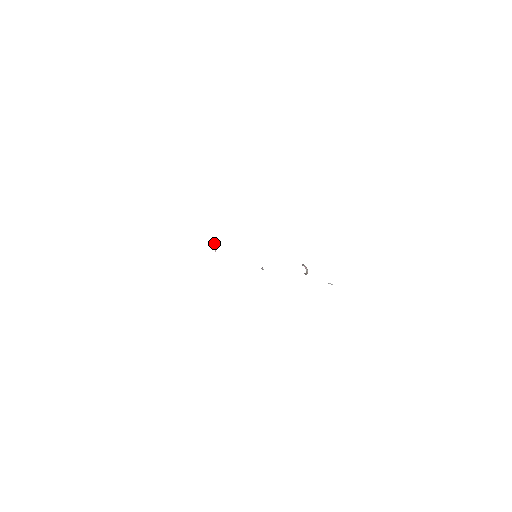
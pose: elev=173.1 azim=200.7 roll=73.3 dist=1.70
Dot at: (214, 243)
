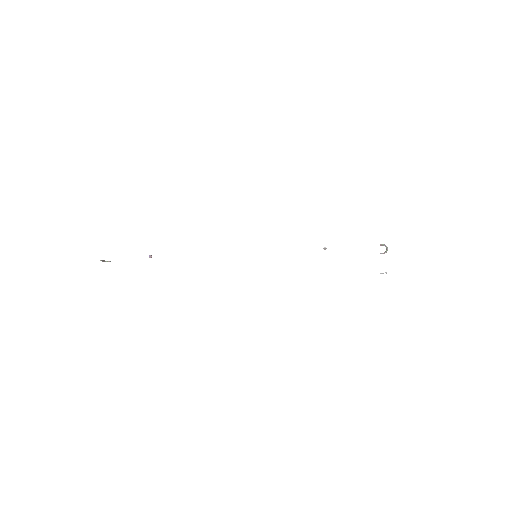
Dot at: (102, 260)
